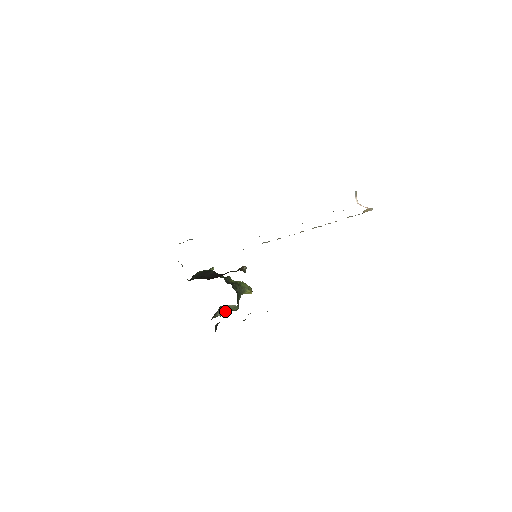
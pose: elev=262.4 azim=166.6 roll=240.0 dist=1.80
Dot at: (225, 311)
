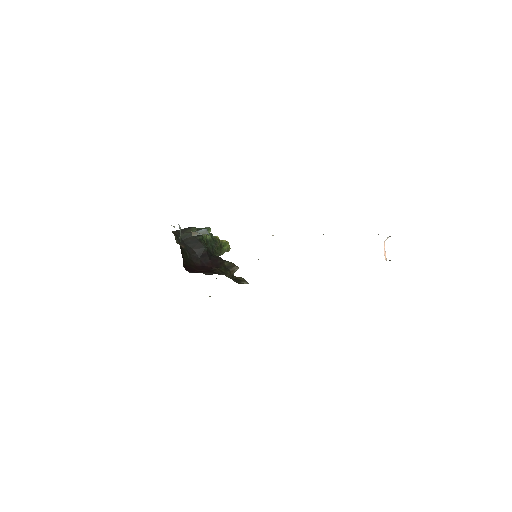
Dot at: occluded
